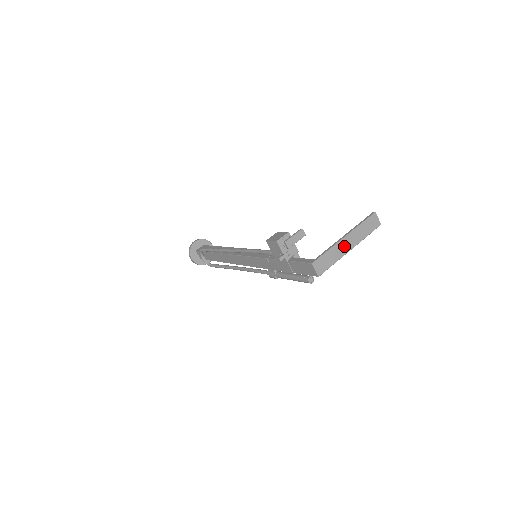
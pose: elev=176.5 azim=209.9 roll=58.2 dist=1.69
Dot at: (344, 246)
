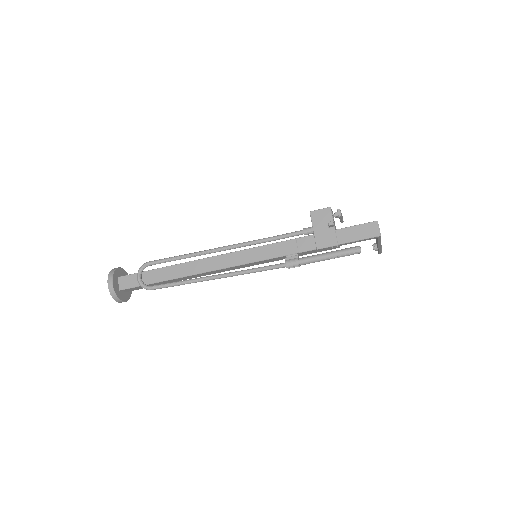
Dot at: occluded
